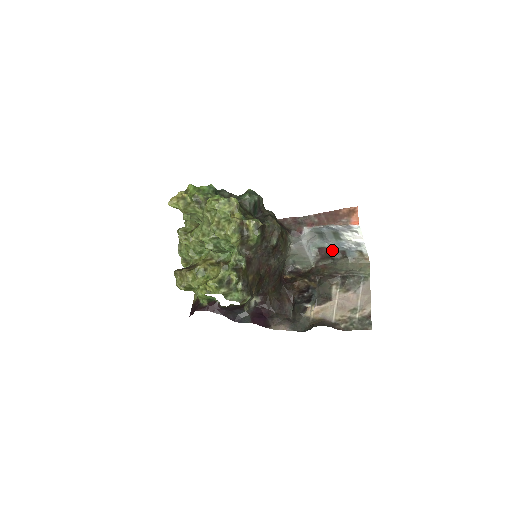
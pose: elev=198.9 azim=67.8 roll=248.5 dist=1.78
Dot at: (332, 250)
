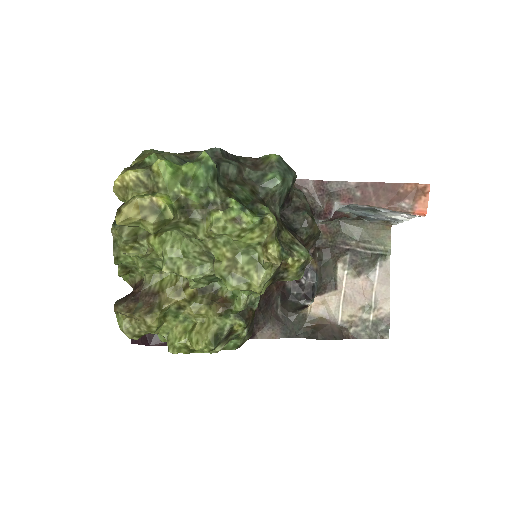
Dot at: (350, 215)
